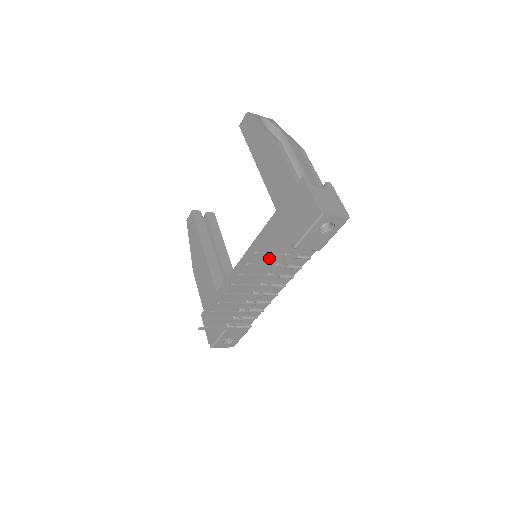
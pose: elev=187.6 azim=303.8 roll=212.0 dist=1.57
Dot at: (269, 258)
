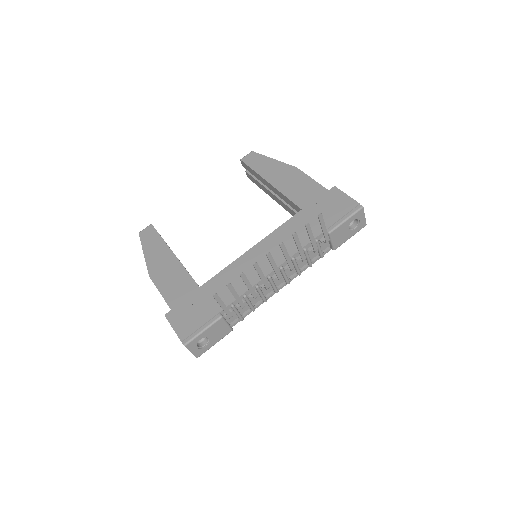
Dot at: occluded
